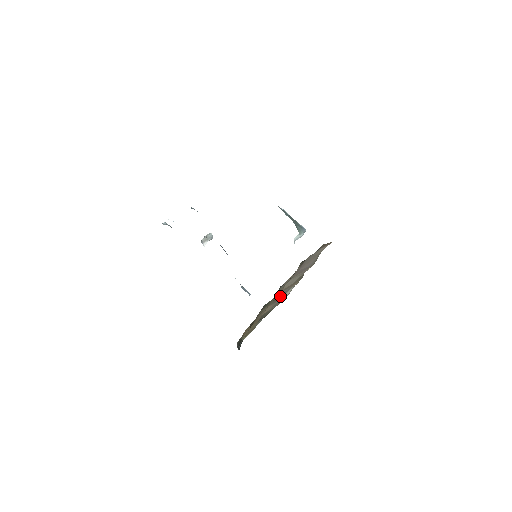
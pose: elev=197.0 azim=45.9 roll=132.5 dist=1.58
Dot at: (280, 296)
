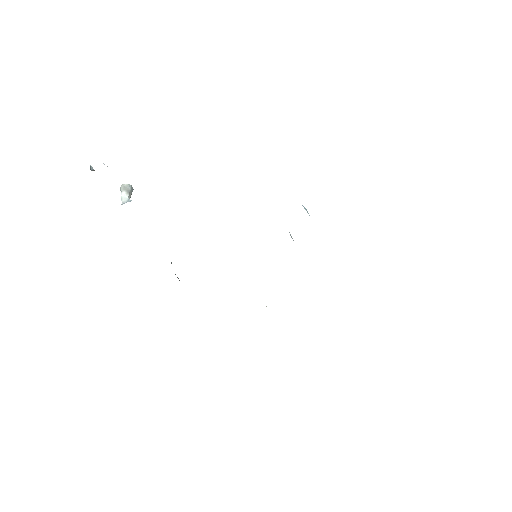
Dot at: occluded
